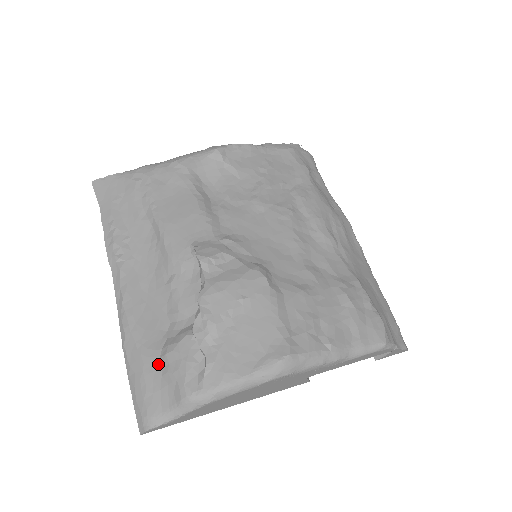
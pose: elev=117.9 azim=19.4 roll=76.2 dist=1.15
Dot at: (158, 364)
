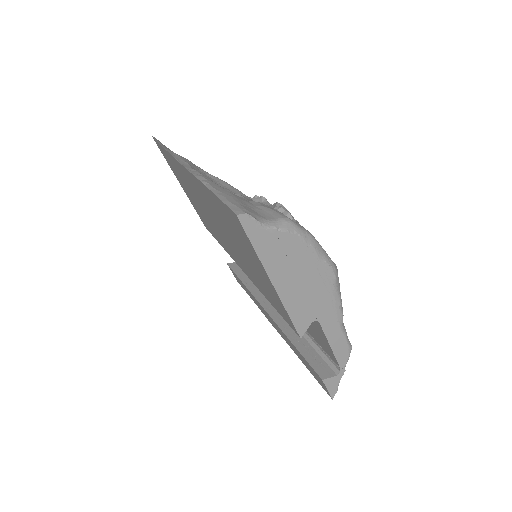
Dot at: (249, 201)
